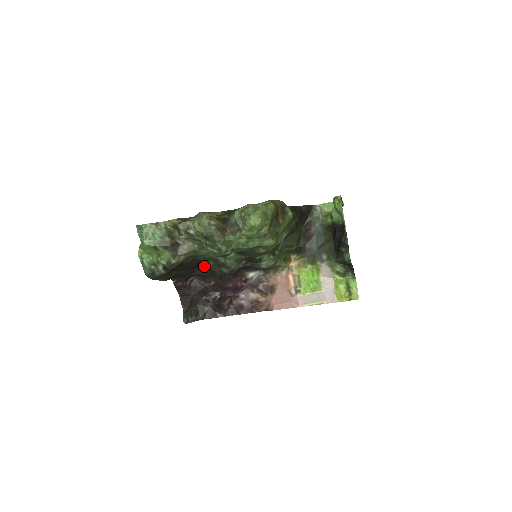
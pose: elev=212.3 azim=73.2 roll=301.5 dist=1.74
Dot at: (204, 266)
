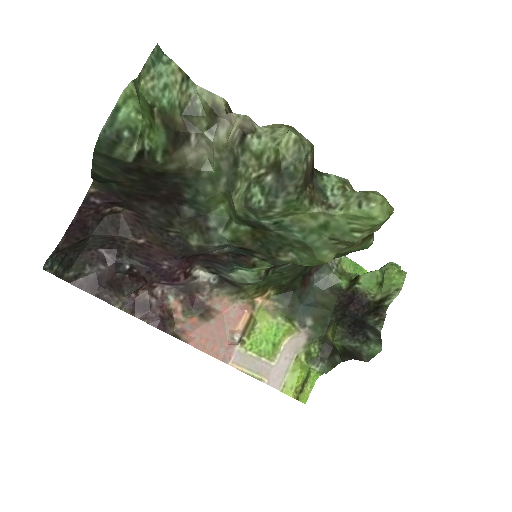
Dot at: (171, 208)
